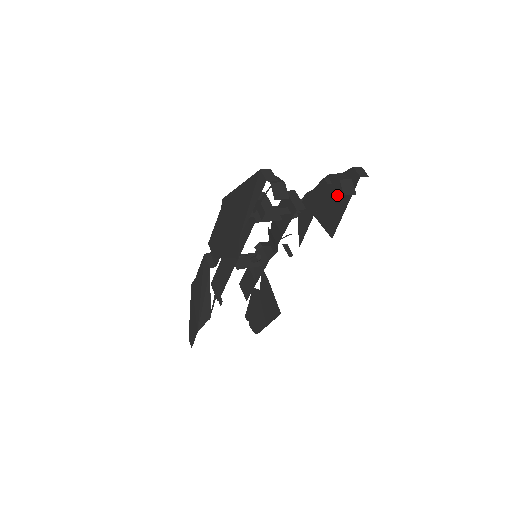
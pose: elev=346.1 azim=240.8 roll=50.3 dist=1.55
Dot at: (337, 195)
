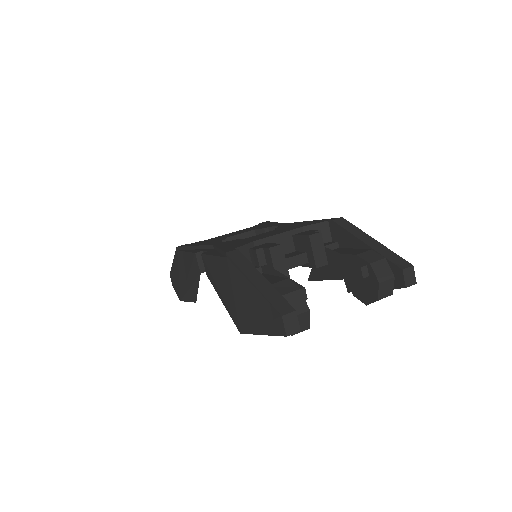
Dot at: (370, 291)
